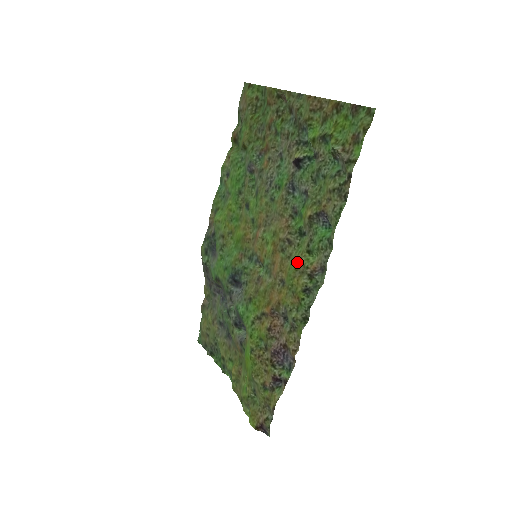
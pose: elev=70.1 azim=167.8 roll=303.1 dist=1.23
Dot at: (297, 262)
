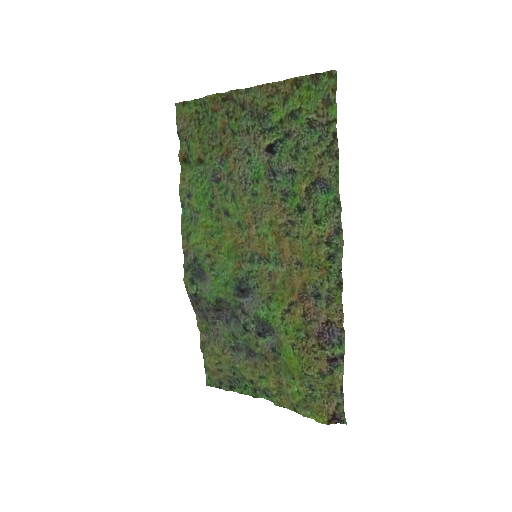
Dot at: (309, 237)
